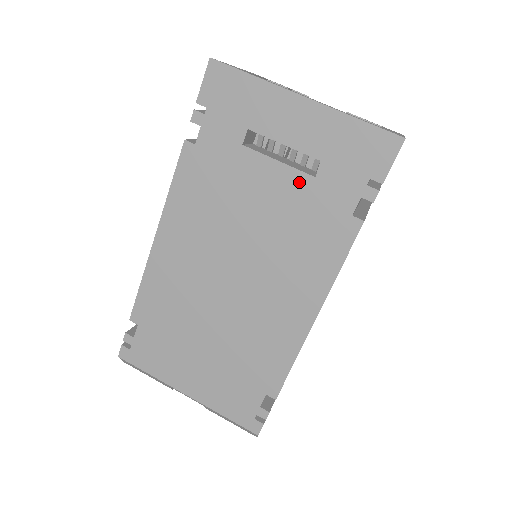
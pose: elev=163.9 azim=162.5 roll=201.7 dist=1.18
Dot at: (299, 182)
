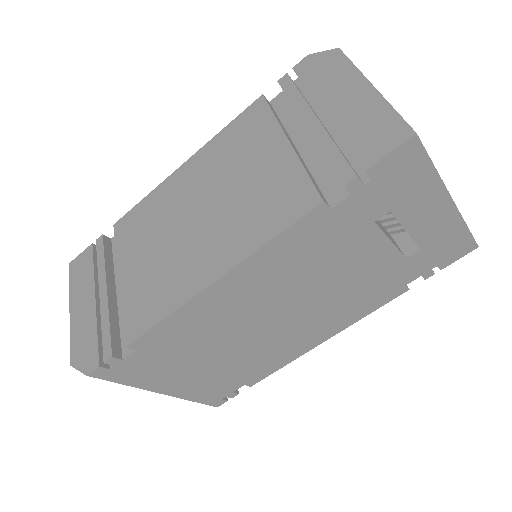
Dot at: (392, 259)
